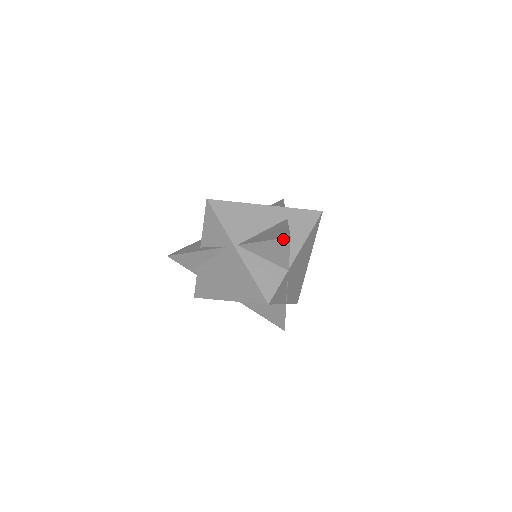
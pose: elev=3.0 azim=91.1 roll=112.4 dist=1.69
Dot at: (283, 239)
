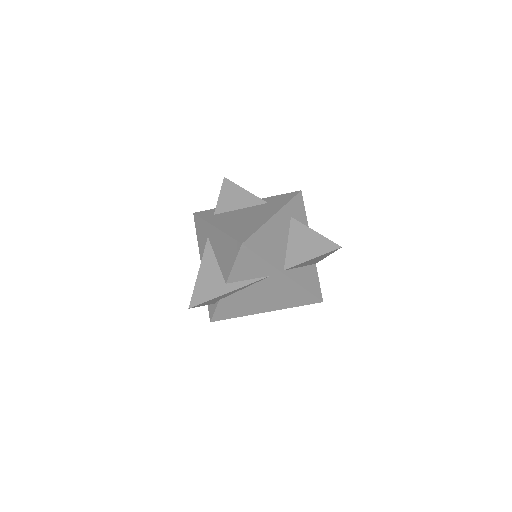
Dot at: (333, 251)
